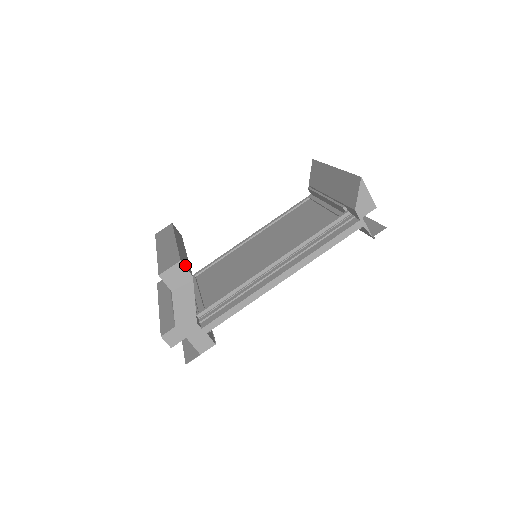
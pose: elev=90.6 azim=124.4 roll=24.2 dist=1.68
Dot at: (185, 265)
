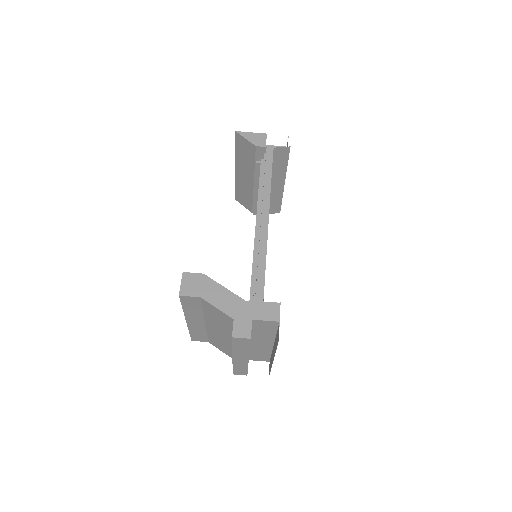
Dot at: occluded
